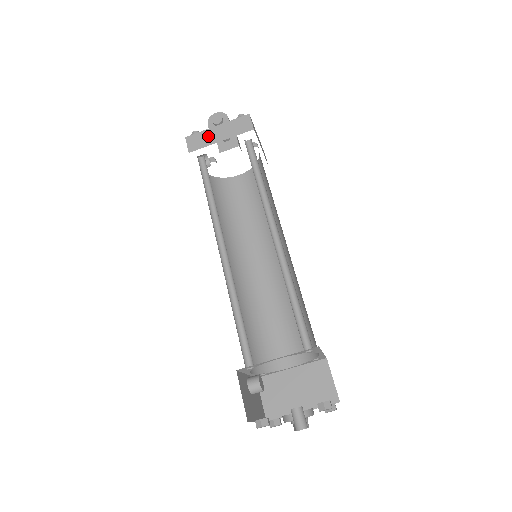
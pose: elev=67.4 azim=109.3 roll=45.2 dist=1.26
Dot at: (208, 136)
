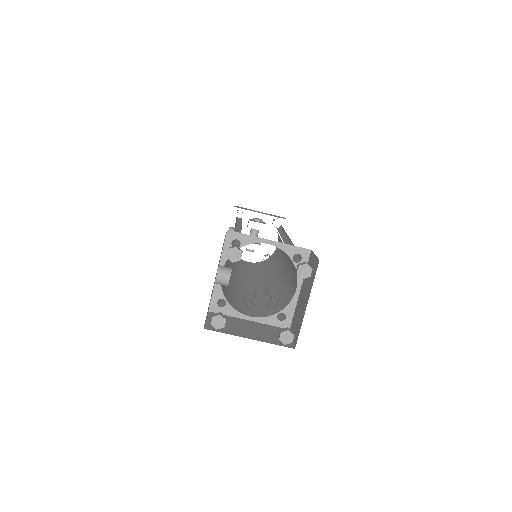
Dot at: (252, 210)
